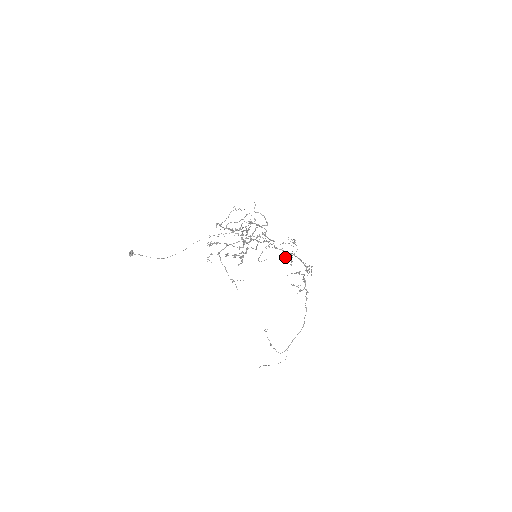
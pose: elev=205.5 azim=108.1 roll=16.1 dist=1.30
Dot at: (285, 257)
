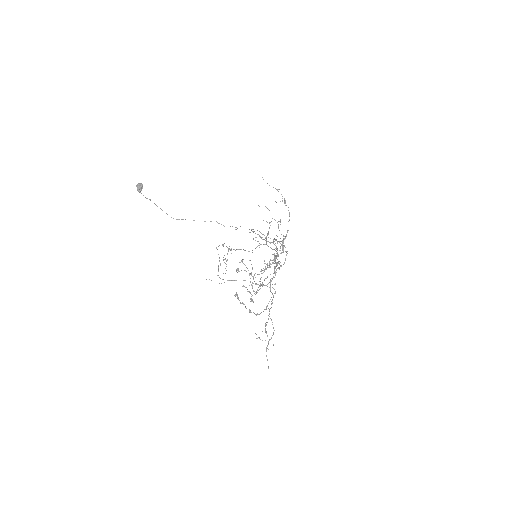
Dot at: occluded
